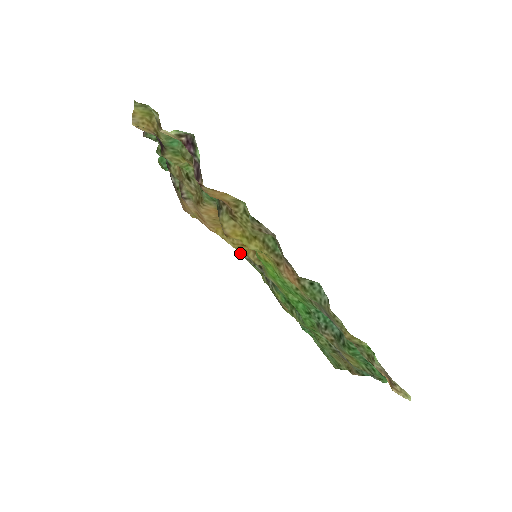
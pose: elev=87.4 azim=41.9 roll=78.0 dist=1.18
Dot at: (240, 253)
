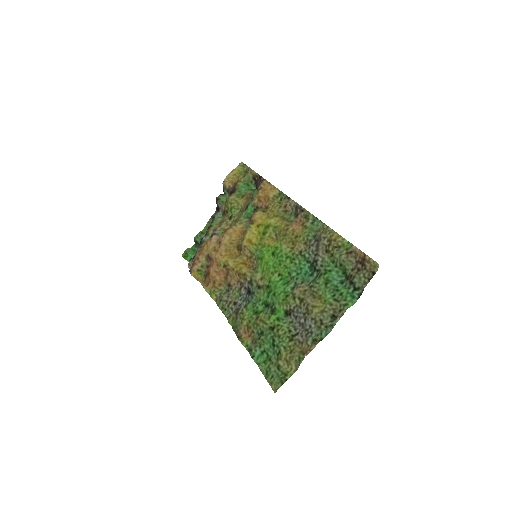
Dot at: (220, 298)
